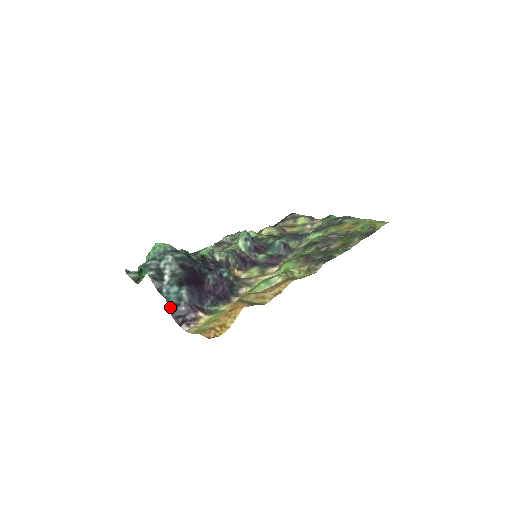
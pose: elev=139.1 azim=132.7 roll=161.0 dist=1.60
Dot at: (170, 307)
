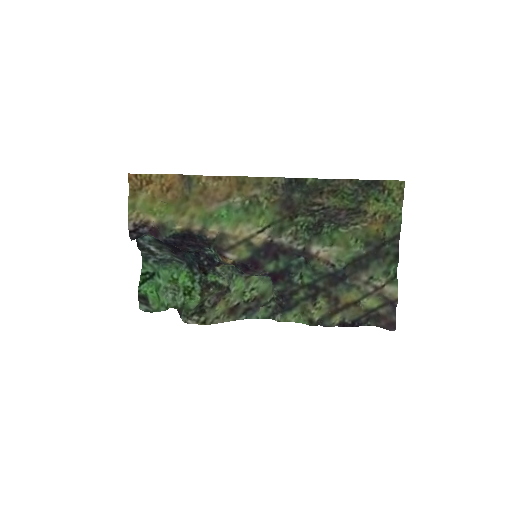
Dot at: occluded
